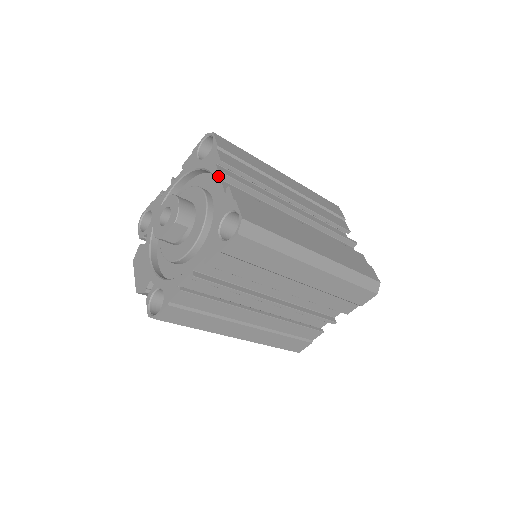
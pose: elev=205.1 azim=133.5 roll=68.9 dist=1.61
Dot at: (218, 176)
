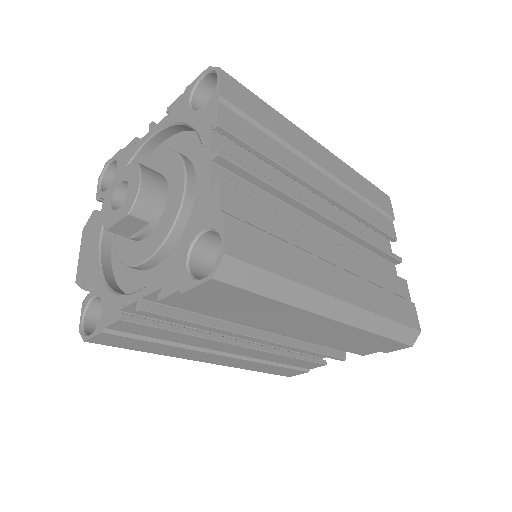
Dot at: (208, 153)
